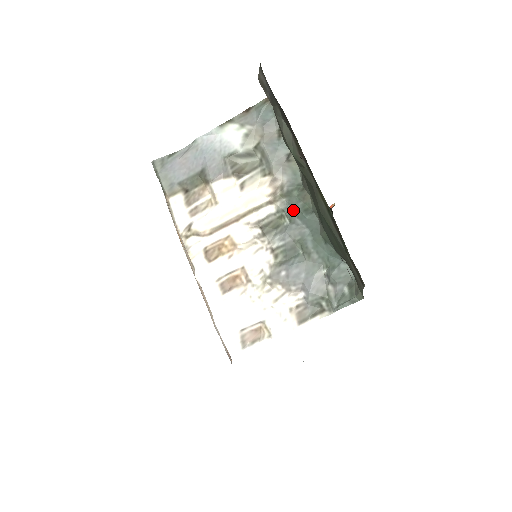
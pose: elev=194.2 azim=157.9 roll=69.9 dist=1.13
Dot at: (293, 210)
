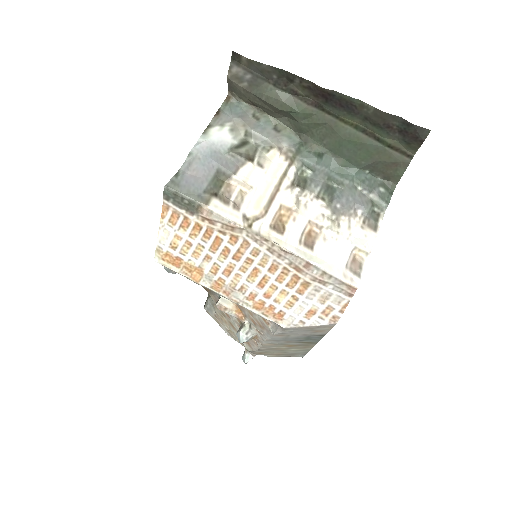
Dot at: (309, 161)
